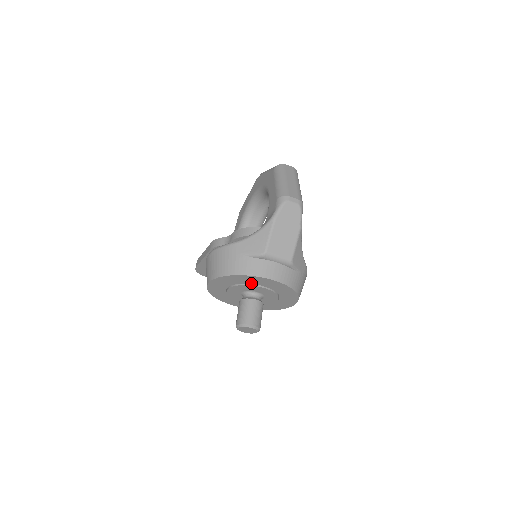
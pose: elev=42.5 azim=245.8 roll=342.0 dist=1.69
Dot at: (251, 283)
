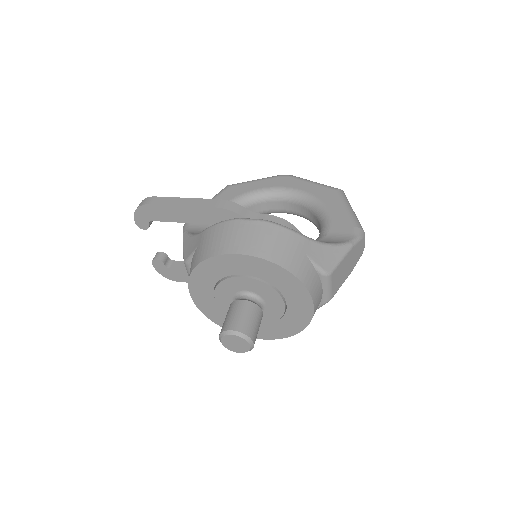
Dot at: (283, 292)
